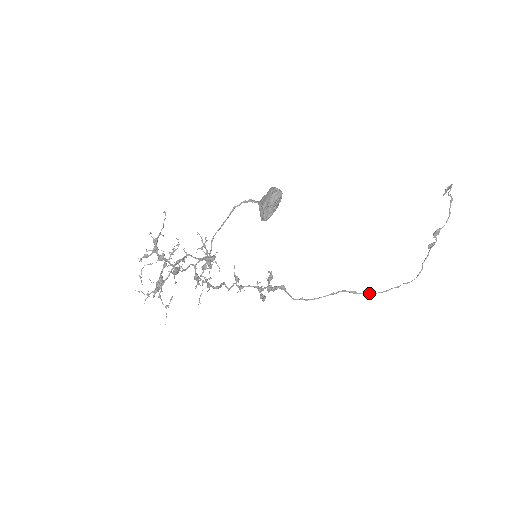
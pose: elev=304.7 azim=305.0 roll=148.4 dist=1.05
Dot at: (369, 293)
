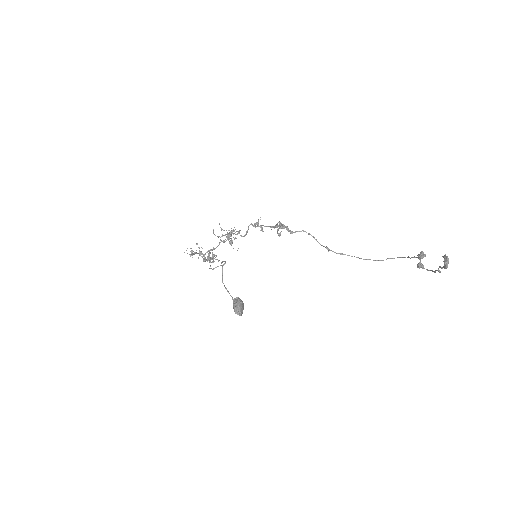
Dot at: occluded
